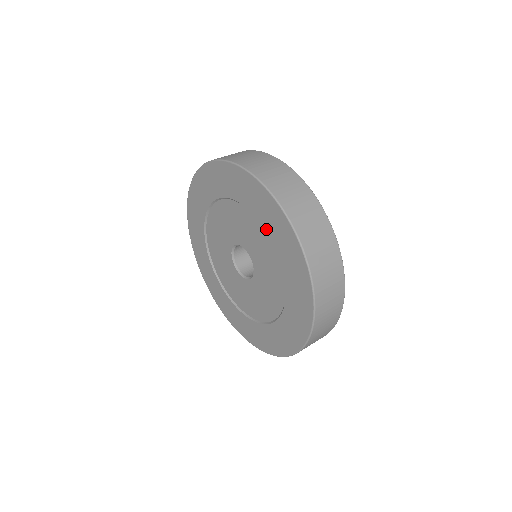
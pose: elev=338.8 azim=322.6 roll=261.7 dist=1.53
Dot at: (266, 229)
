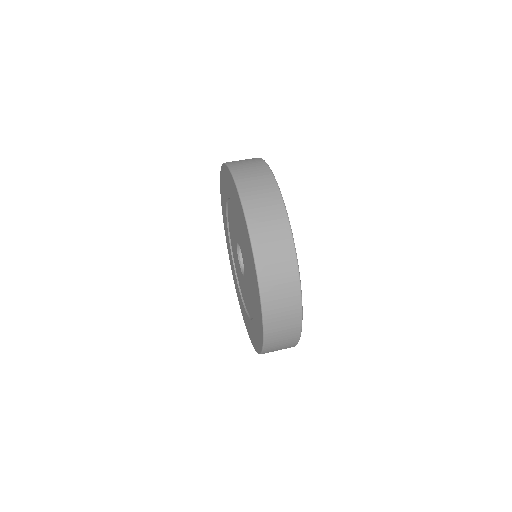
Dot at: (247, 256)
